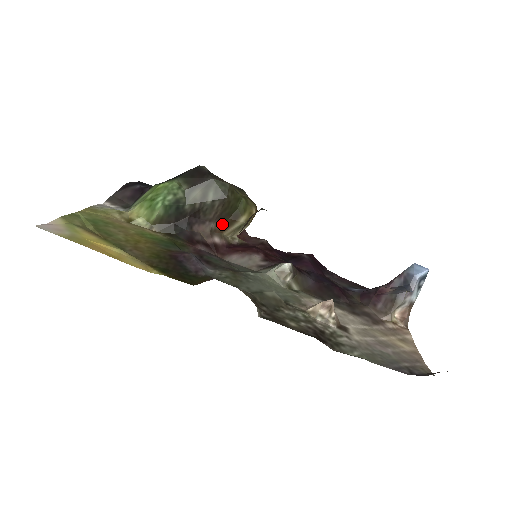
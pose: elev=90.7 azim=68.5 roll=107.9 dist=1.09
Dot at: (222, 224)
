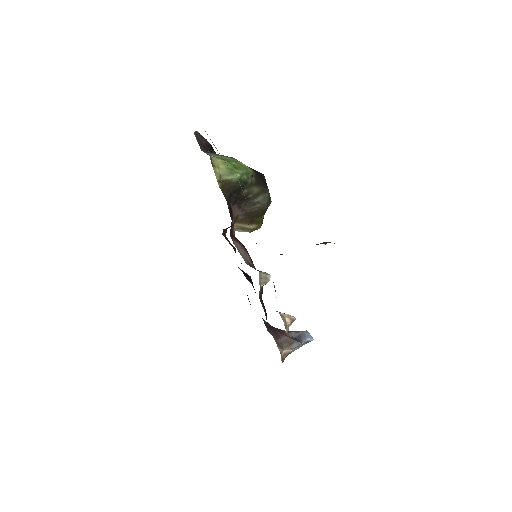
Dot at: (243, 218)
